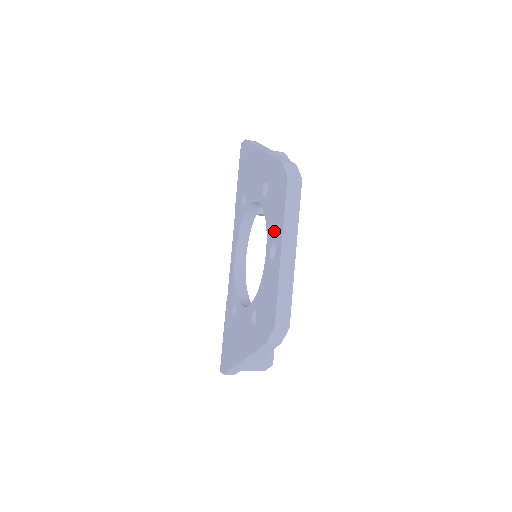
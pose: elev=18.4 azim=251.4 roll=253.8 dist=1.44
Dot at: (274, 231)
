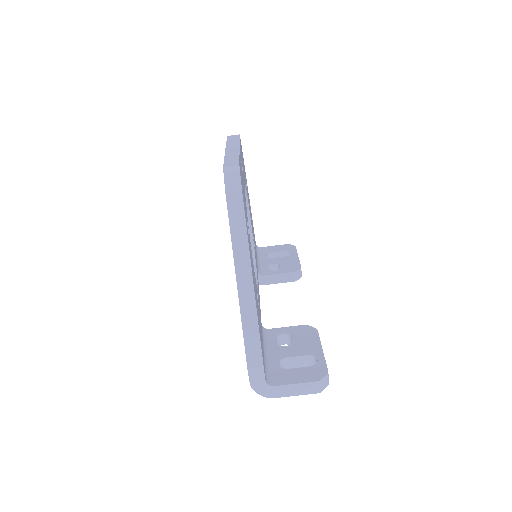
Dot at: occluded
